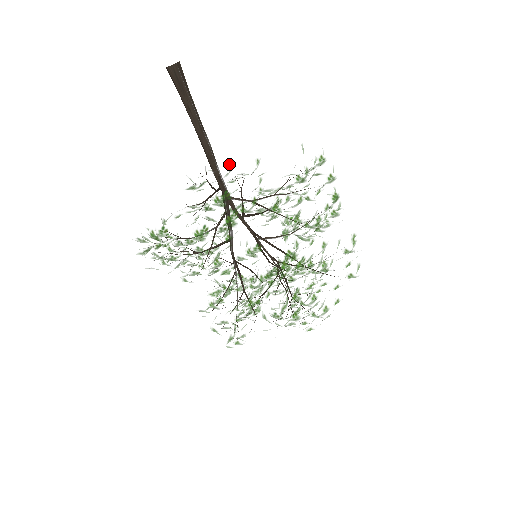
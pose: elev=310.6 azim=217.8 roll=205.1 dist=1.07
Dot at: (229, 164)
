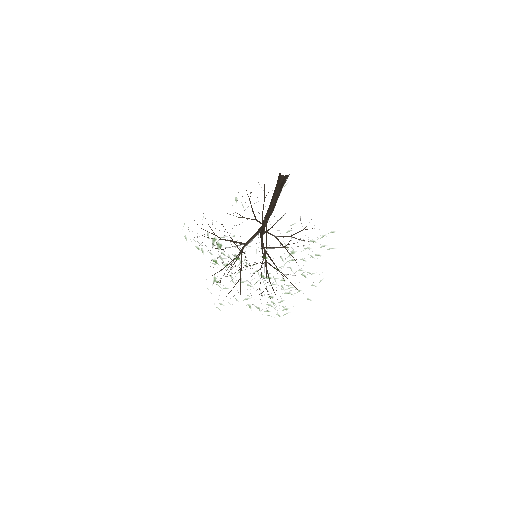
Dot at: occluded
